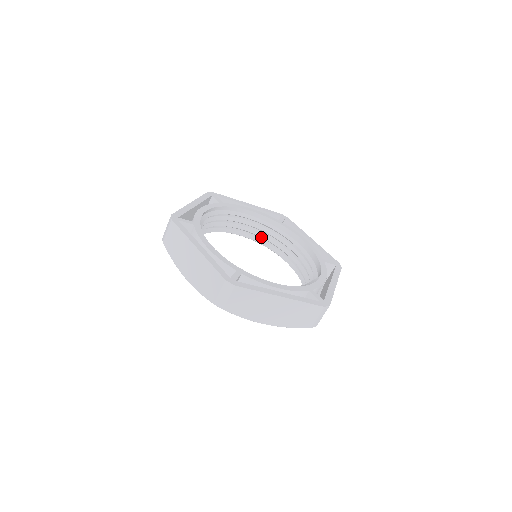
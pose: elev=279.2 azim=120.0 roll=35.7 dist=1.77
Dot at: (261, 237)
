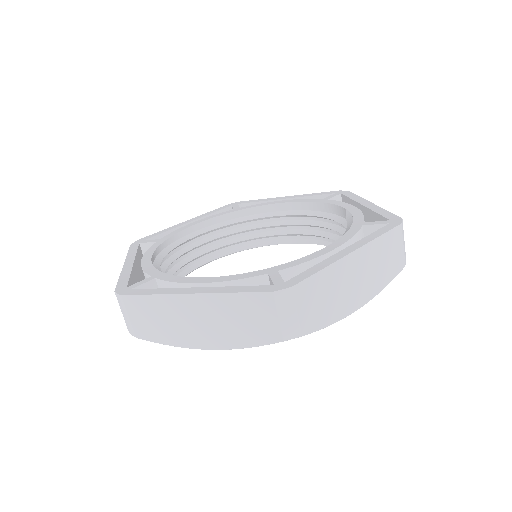
Dot at: (233, 243)
